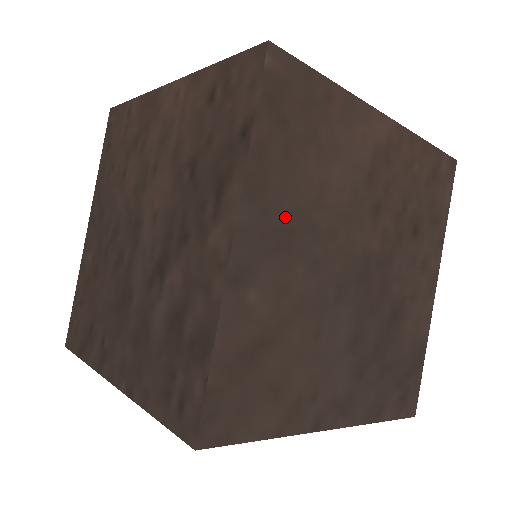
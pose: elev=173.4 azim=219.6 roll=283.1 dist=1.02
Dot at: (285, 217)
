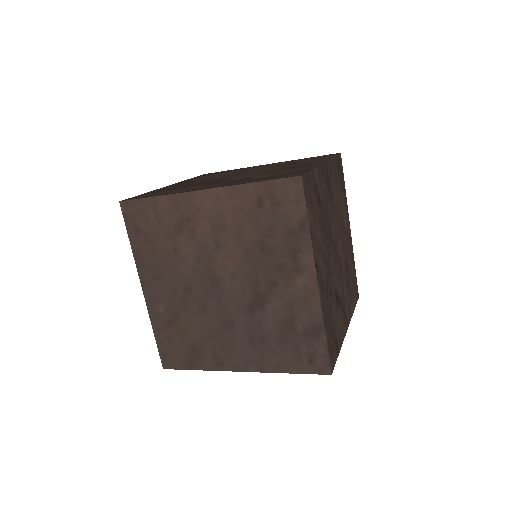
Dot at: (332, 188)
